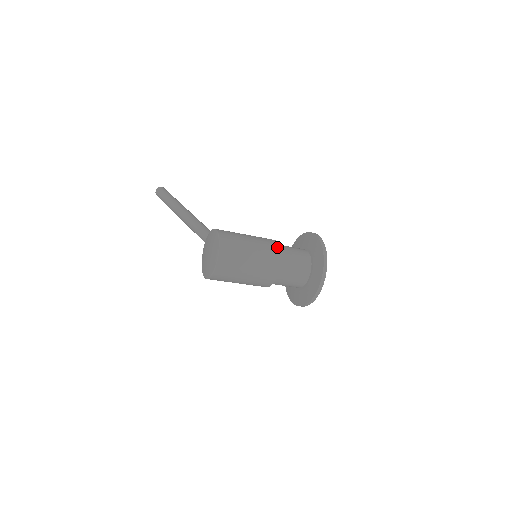
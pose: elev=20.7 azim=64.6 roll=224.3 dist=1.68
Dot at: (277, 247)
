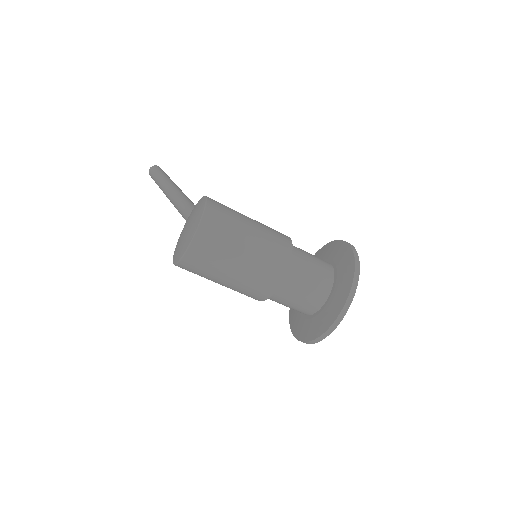
Dot at: (289, 243)
